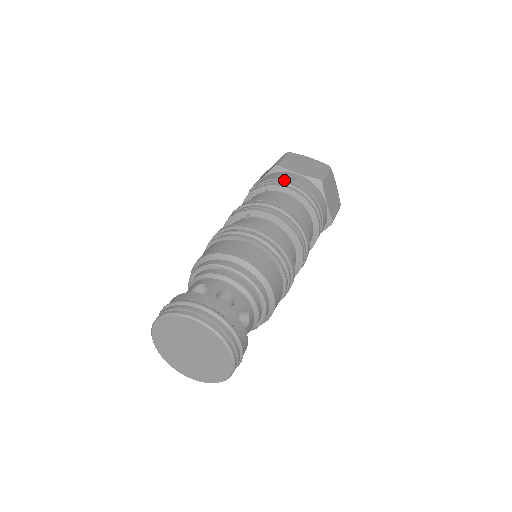
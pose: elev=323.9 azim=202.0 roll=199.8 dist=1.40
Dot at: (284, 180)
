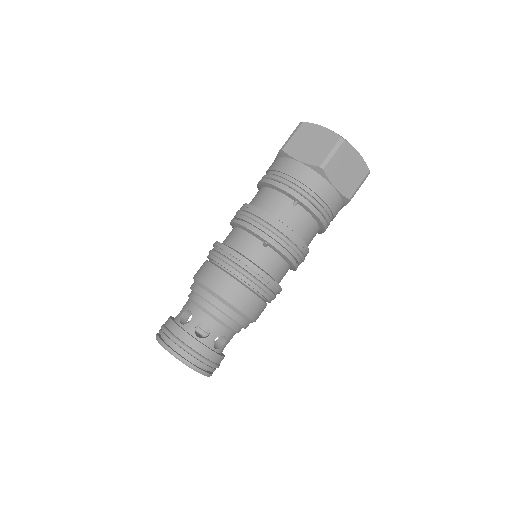
Dot at: (318, 196)
